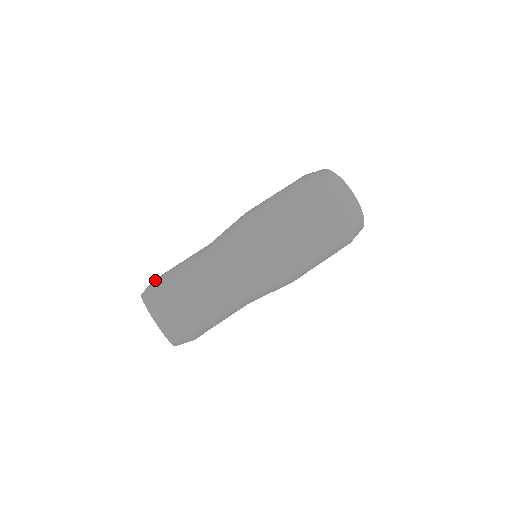
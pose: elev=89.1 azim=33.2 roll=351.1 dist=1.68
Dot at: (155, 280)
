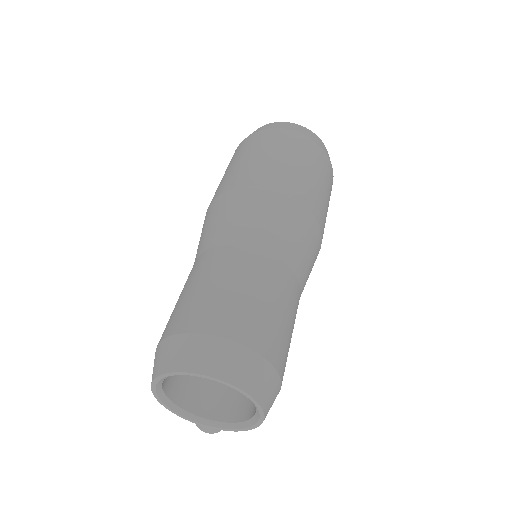
Dot at: (158, 343)
